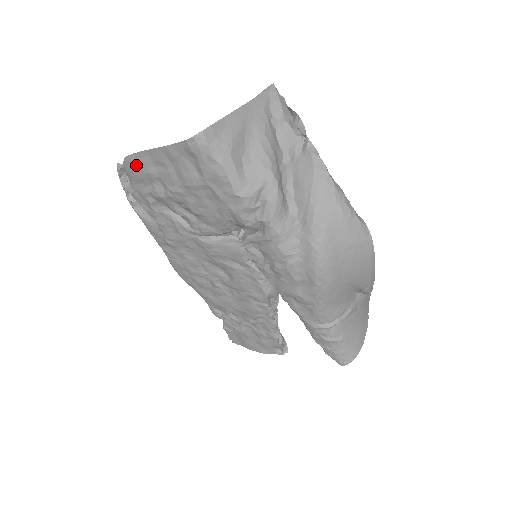
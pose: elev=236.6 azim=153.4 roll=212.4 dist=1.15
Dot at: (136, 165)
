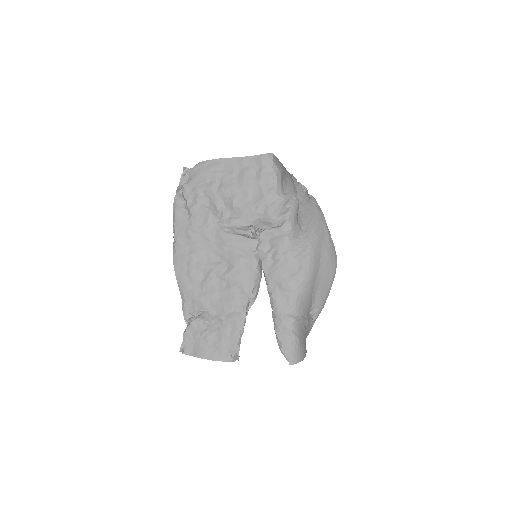
Dot at: (208, 167)
